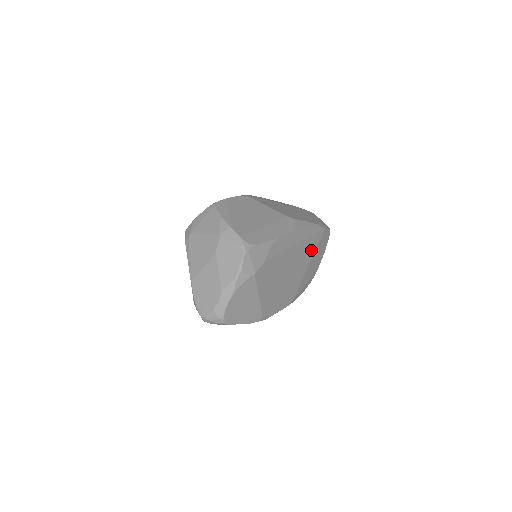
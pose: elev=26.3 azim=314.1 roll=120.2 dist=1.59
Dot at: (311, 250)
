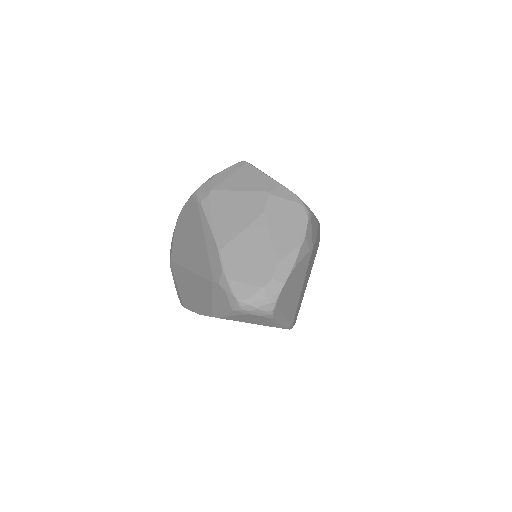
Dot at: (313, 262)
